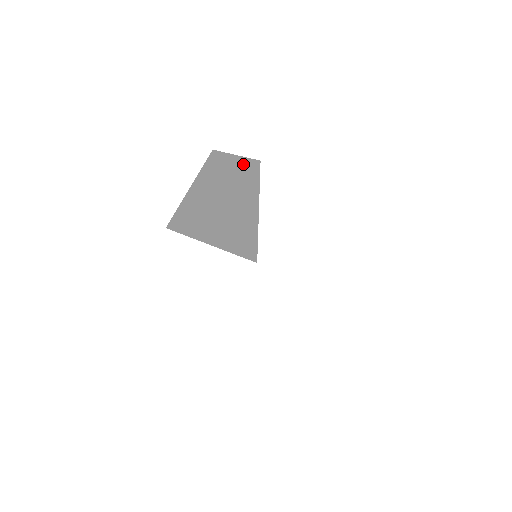
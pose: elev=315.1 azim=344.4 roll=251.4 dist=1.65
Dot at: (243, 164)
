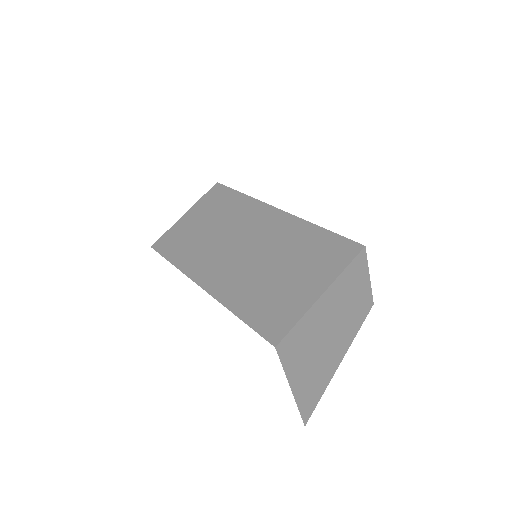
Dot at: (365, 298)
